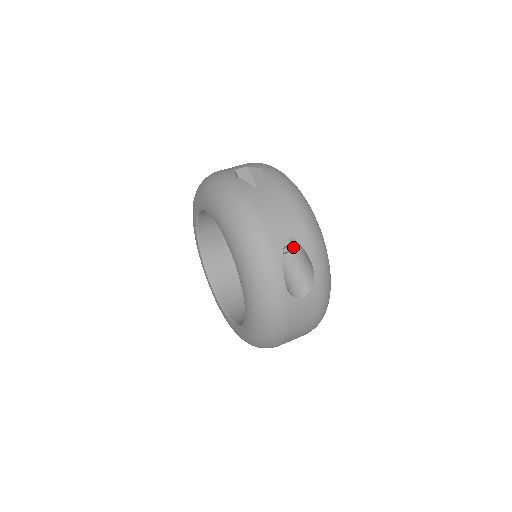
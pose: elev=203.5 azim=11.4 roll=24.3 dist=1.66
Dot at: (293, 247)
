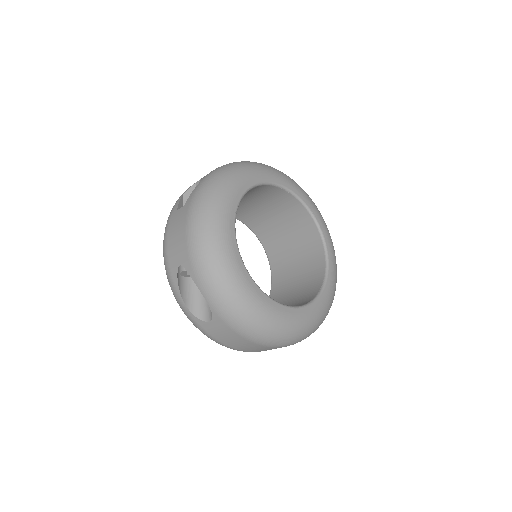
Dot at: occluded
